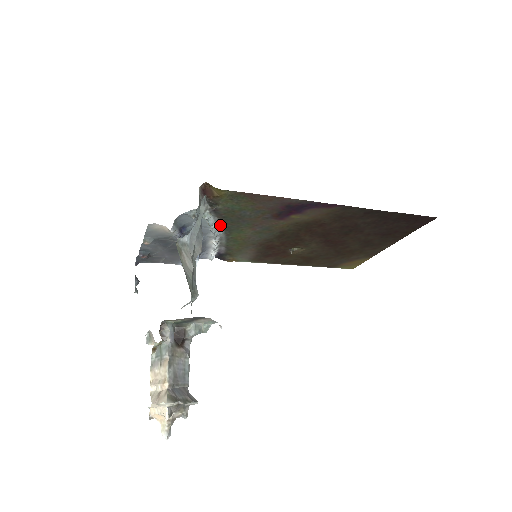
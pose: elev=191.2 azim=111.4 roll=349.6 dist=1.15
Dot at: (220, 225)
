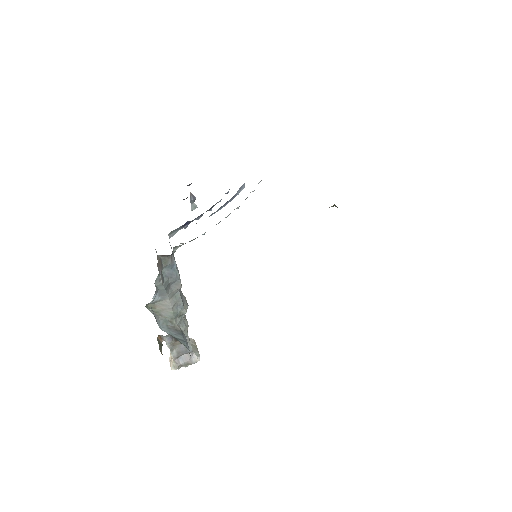
Dot at: occluded
